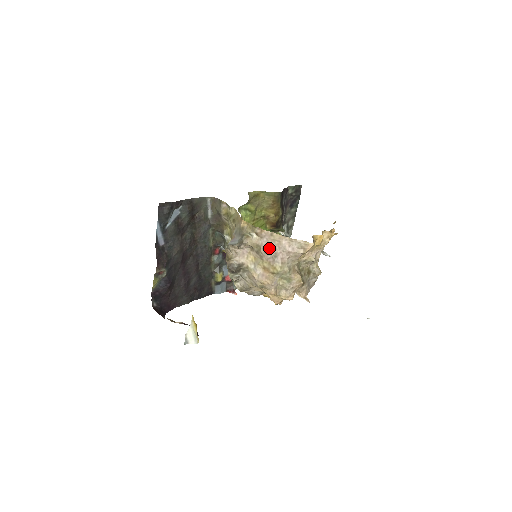
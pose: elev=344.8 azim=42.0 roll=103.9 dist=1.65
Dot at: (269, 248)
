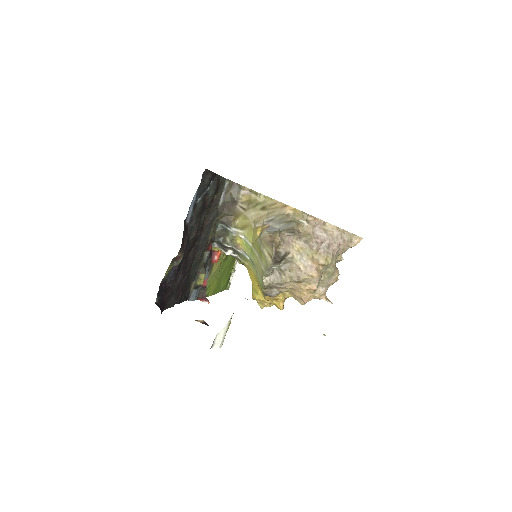
Dot at: (321, 238)
